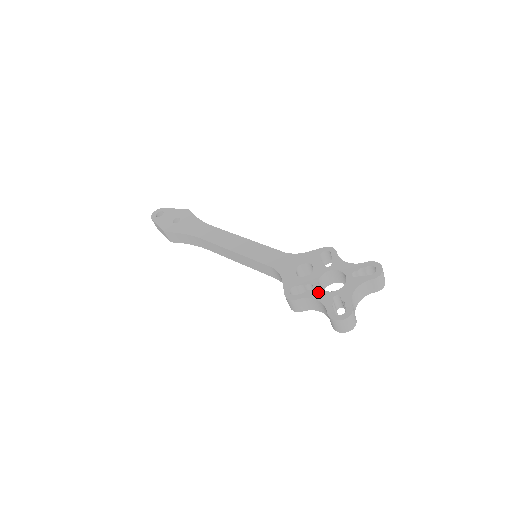
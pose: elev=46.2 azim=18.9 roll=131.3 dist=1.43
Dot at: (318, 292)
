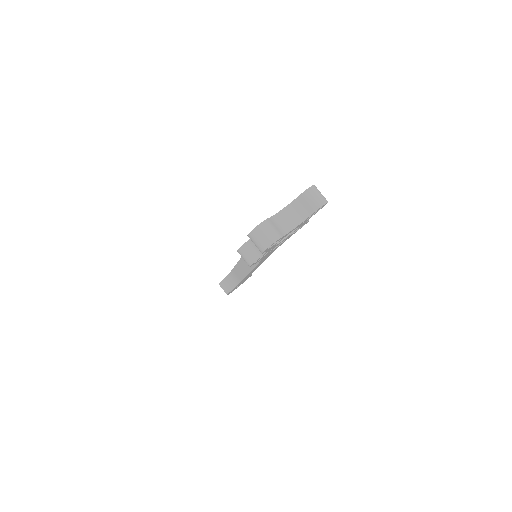
Dot at: occluded
